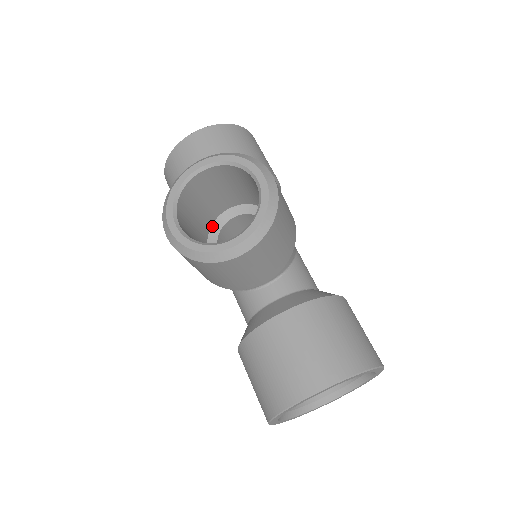
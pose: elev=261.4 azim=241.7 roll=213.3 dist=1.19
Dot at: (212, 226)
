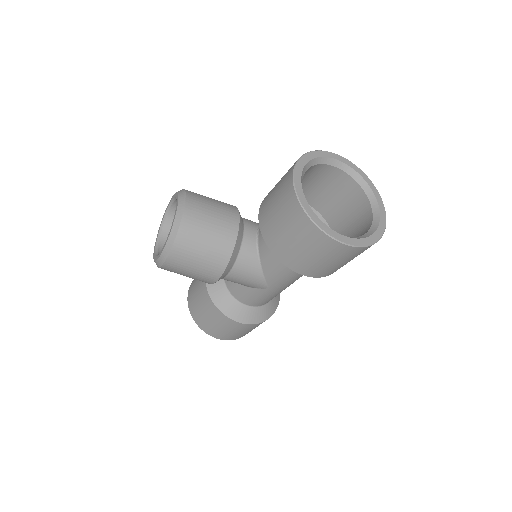
Dot at: occluded
